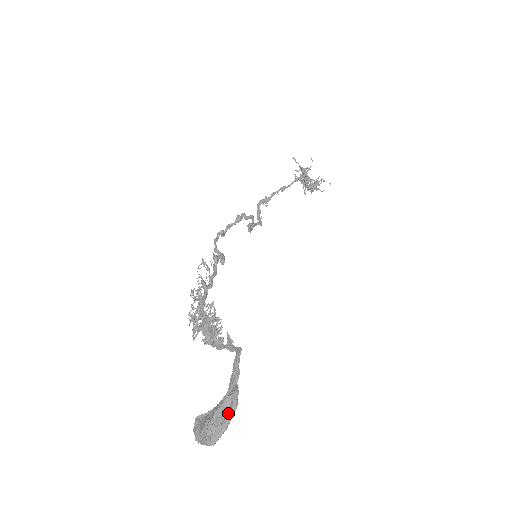
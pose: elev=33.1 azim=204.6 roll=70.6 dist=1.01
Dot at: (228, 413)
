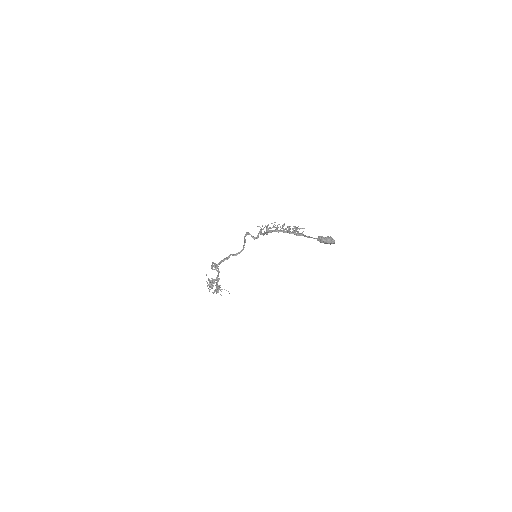
Dot at: occluded
